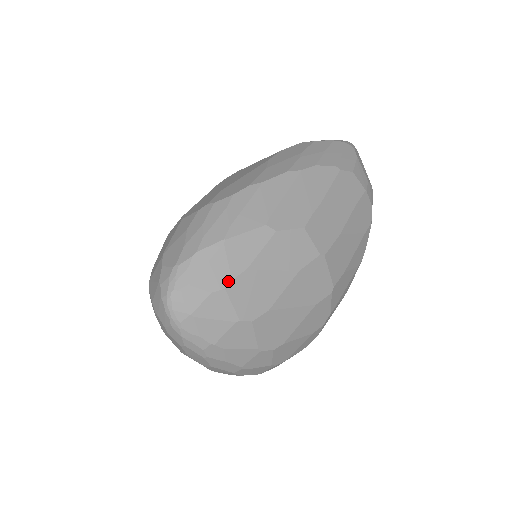
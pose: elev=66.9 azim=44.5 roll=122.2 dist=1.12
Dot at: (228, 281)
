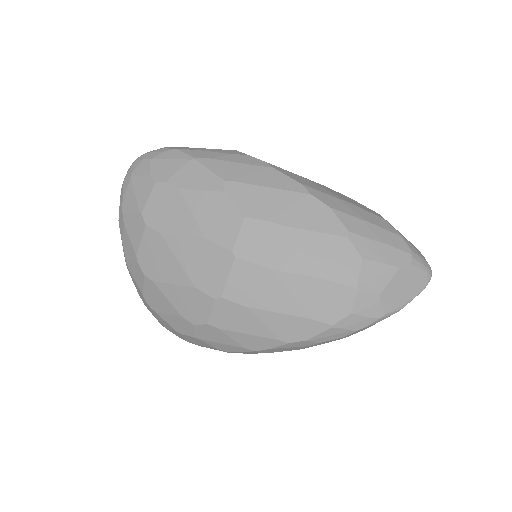
Dot at: (163, 180)
